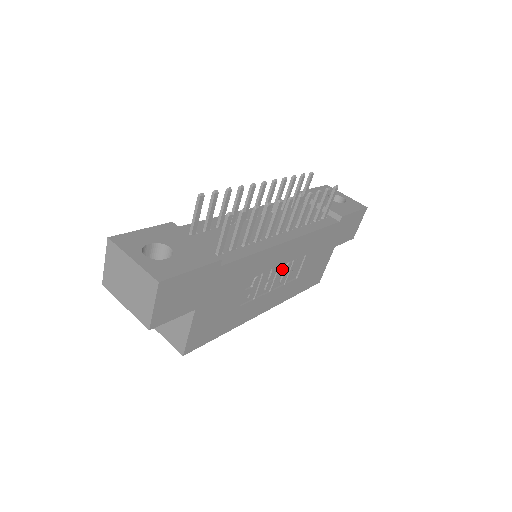
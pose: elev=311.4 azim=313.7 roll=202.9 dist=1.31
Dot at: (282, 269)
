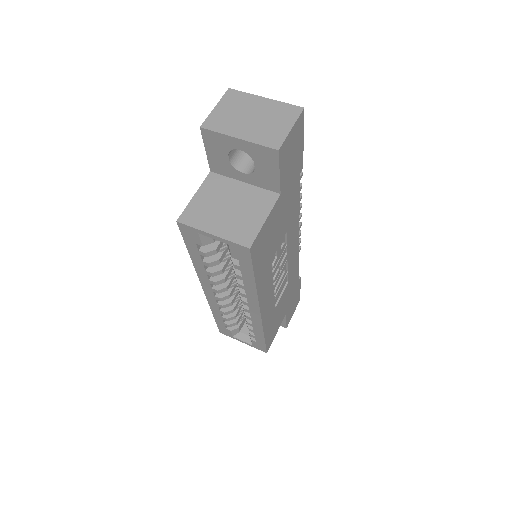
Dot at: (282, 271)
